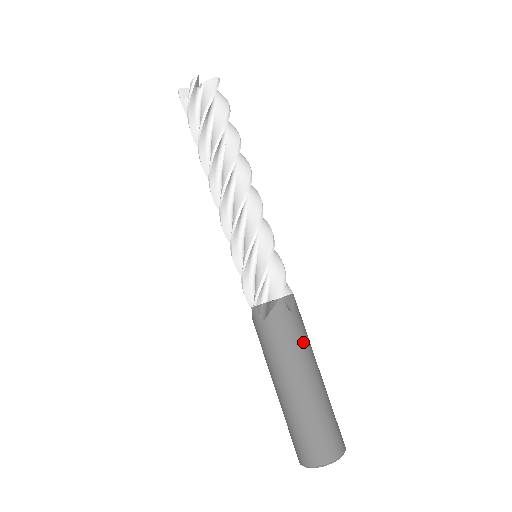
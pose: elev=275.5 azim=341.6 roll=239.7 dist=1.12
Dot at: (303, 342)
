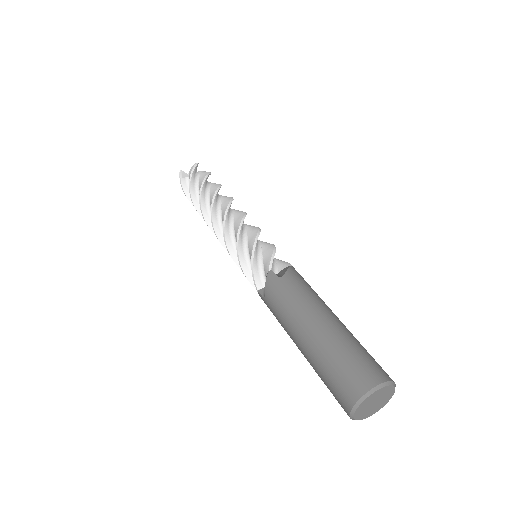
Dot at: occluded
